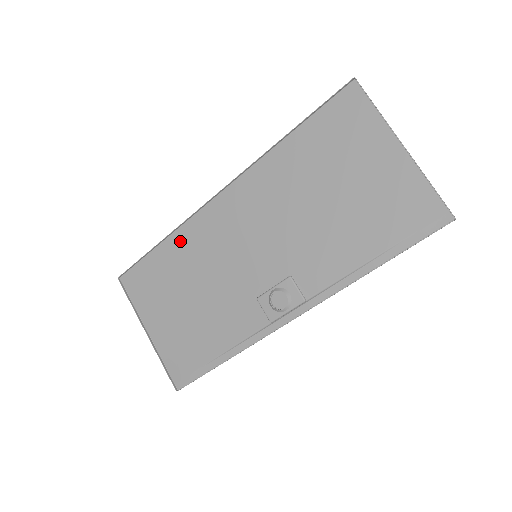
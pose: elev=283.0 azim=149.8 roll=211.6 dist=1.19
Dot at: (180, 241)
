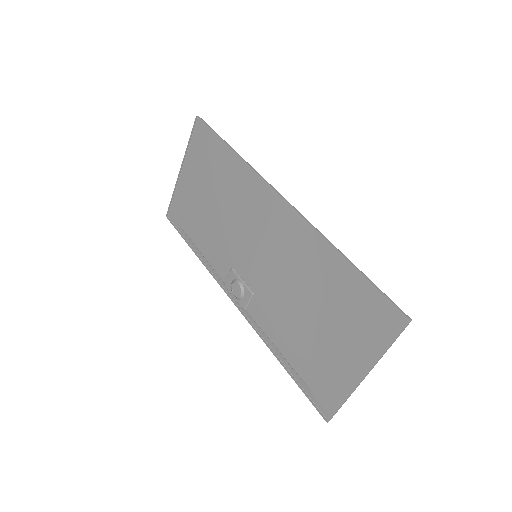
Dot at: (241, 171)
